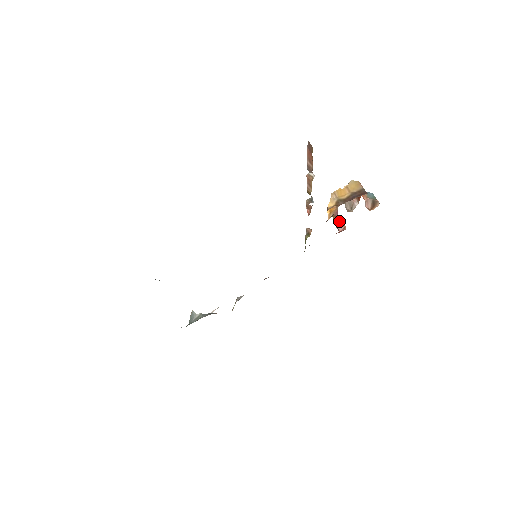
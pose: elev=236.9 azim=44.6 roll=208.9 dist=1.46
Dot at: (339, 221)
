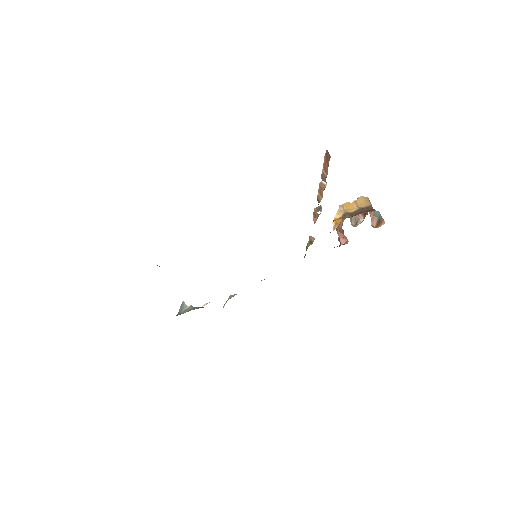
Dot at: (342, 234)
